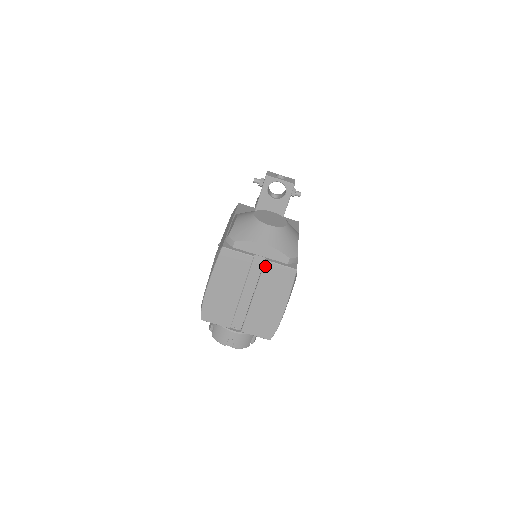
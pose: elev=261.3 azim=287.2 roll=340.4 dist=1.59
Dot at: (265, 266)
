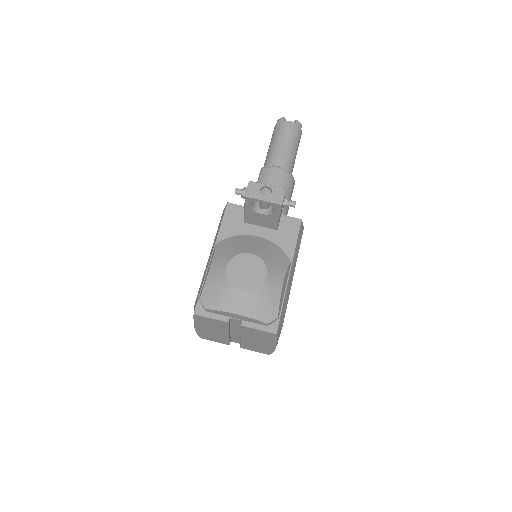
Dot at: (243, 328)
